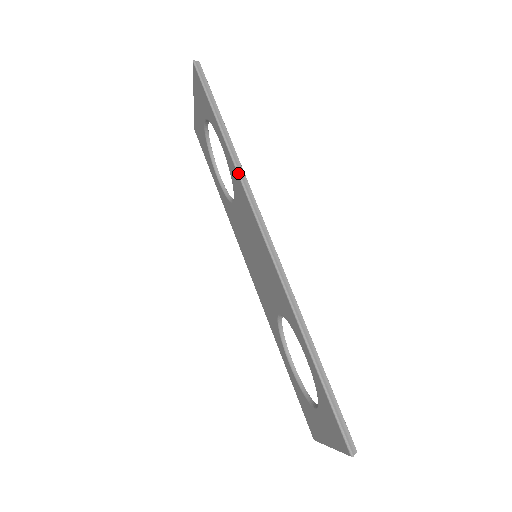
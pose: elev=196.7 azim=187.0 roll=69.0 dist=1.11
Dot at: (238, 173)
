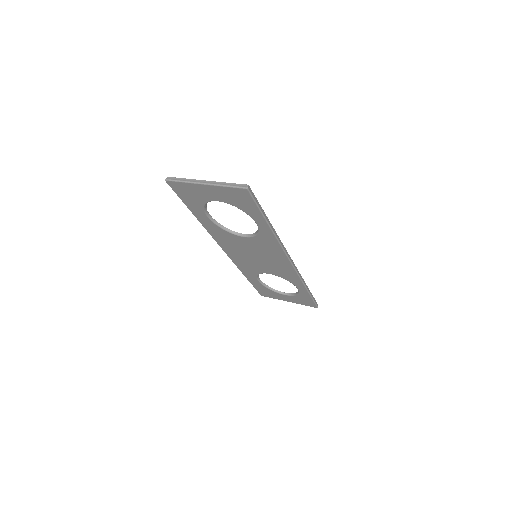
Dot at: (279, 242)
